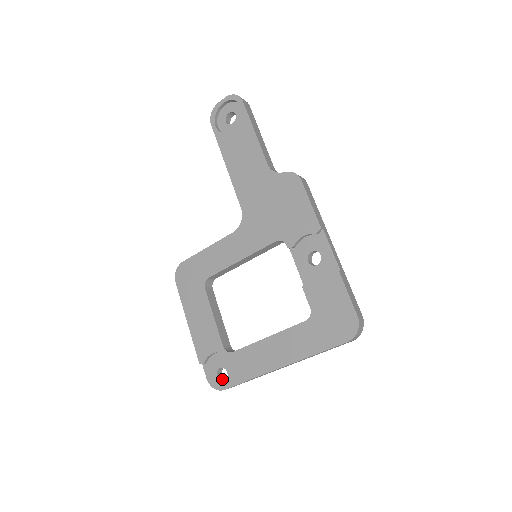
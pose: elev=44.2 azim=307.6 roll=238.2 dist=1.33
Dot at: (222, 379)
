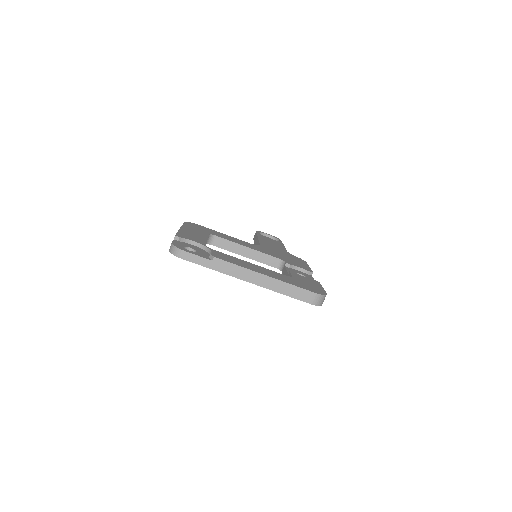
Dot at: occluded
